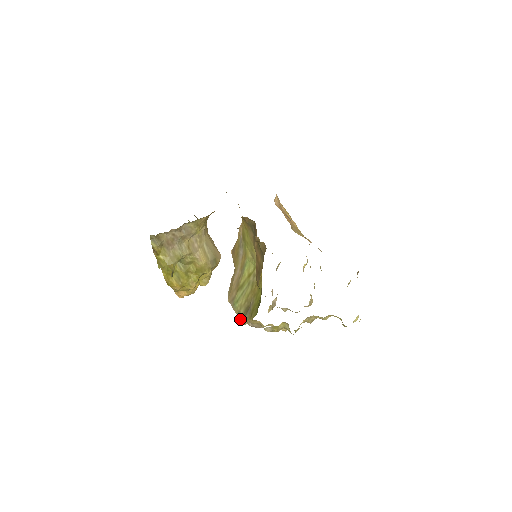
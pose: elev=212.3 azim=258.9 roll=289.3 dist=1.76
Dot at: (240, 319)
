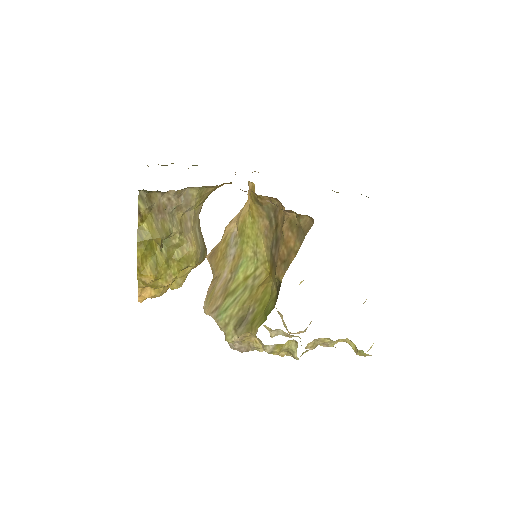
Dot at: (226, 335)
